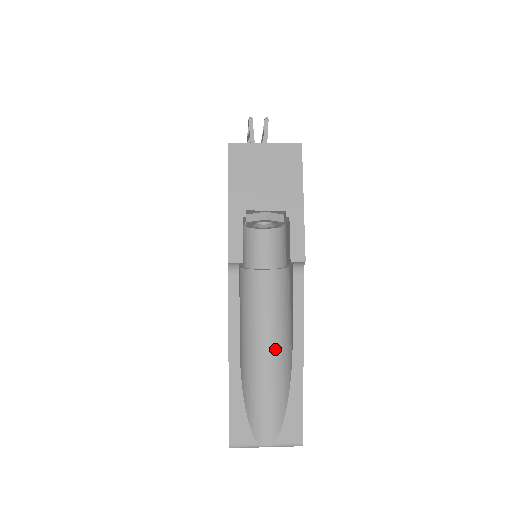
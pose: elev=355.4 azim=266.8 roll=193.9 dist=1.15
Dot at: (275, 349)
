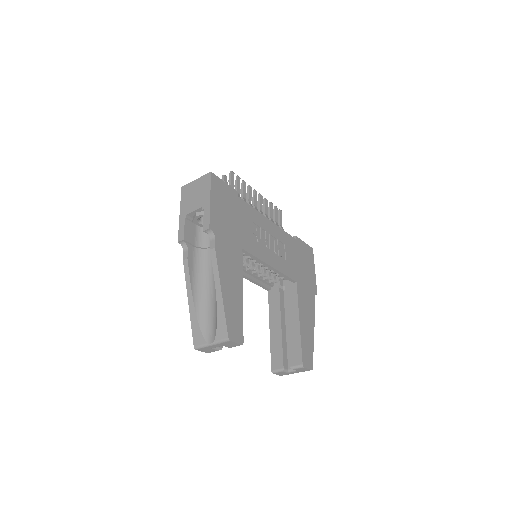
Dot at: occluded
